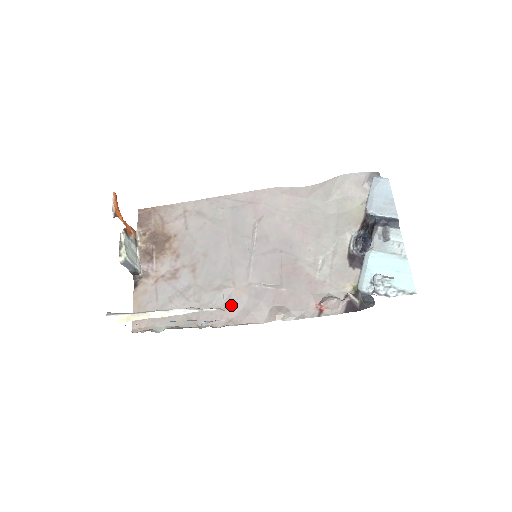
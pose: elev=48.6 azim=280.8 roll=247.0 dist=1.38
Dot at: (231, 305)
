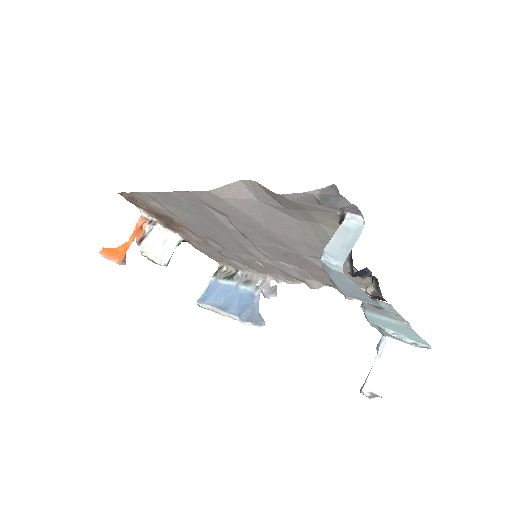
Dot at: (270, 269)
